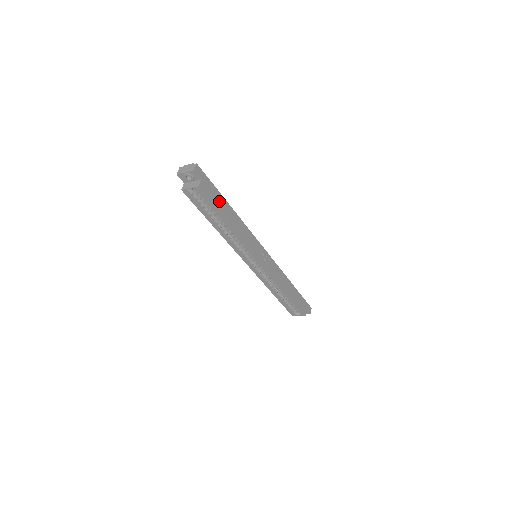
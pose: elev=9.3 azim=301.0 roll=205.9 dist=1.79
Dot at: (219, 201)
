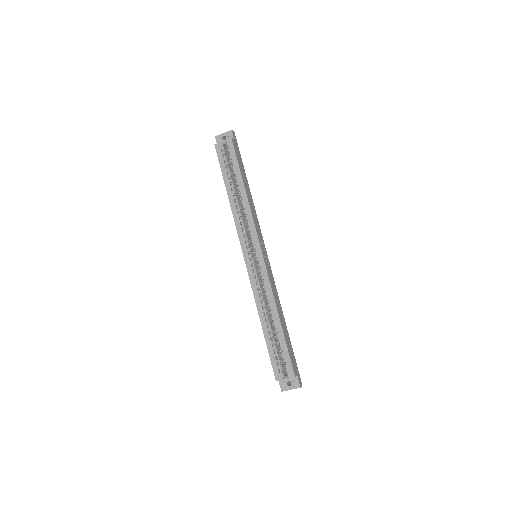
Dot at: (242, 168)
